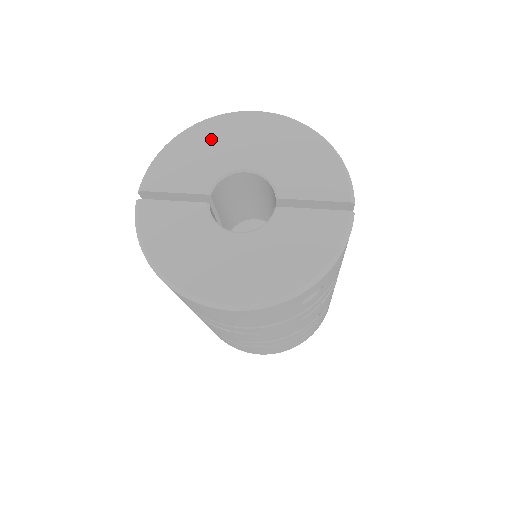
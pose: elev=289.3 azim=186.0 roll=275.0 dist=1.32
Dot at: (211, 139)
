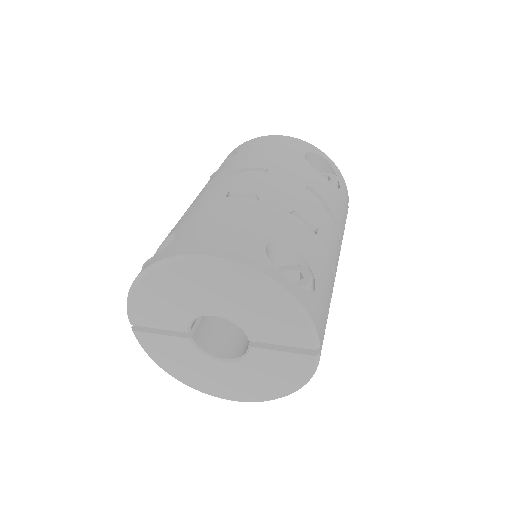
Dot at: (171, 287)
